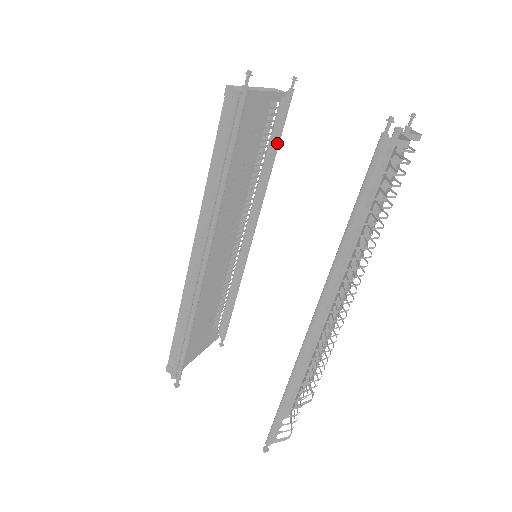
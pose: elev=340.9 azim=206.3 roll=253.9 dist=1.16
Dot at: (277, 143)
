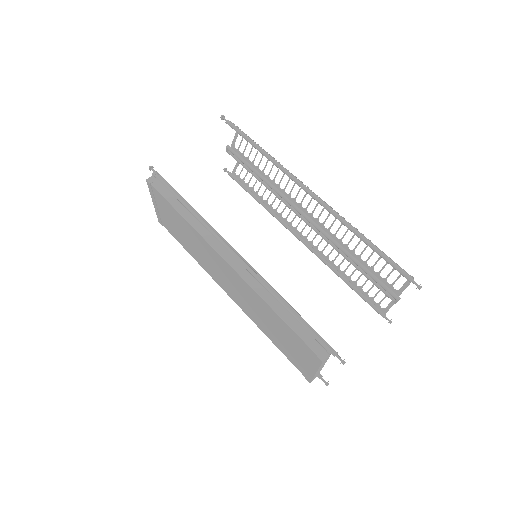
Dot at: occluded
